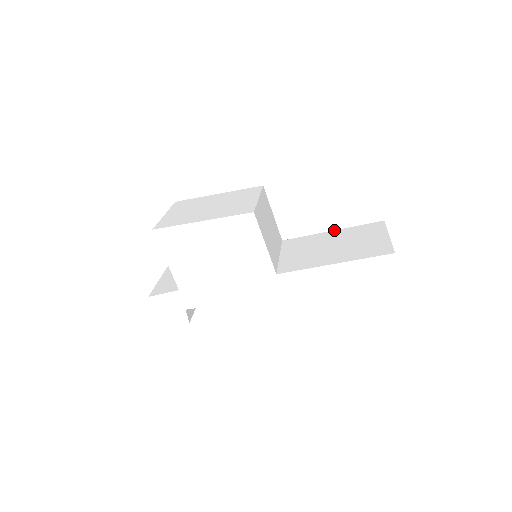
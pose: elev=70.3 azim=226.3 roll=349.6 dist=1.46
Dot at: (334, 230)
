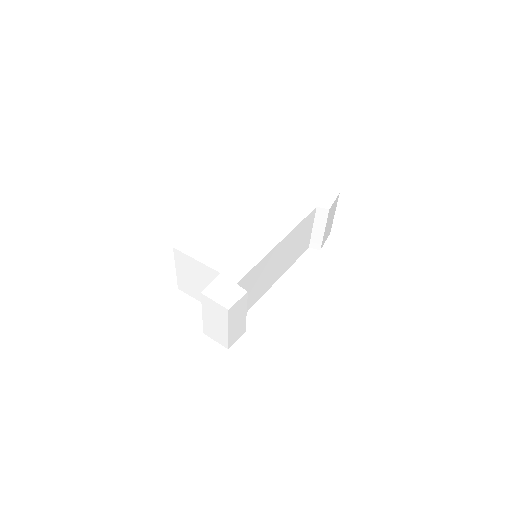
Dot at: occluded
